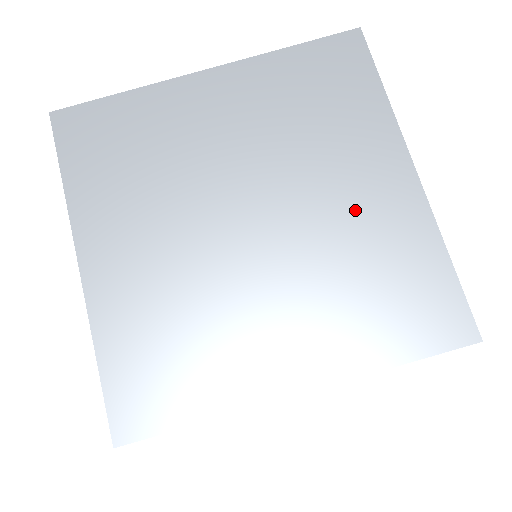
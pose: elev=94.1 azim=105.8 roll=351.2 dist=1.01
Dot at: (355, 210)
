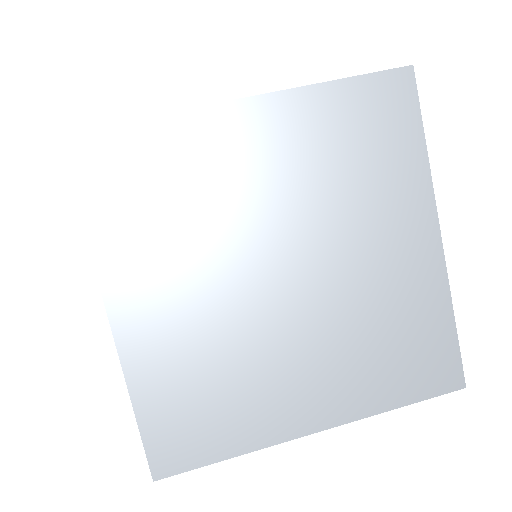
Dot at: (382, 271)
